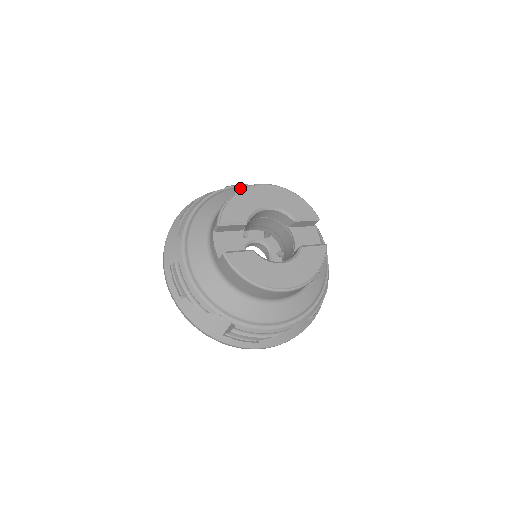
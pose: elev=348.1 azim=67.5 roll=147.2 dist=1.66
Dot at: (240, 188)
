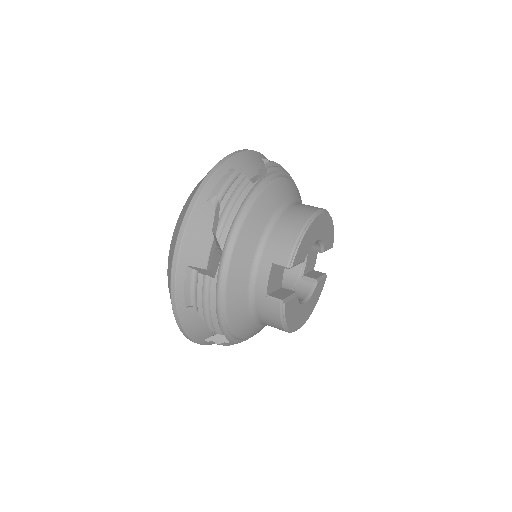
Dot at: (281, 181)
